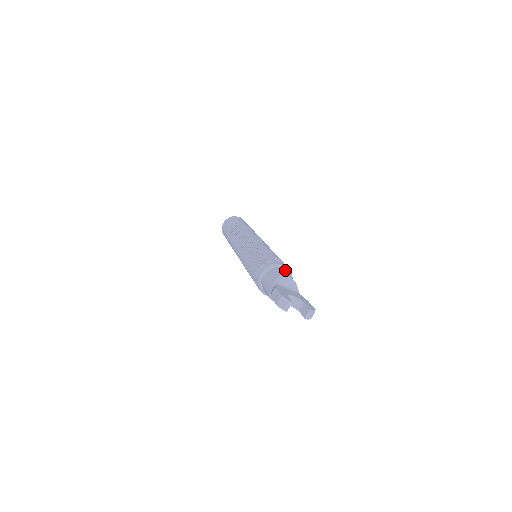
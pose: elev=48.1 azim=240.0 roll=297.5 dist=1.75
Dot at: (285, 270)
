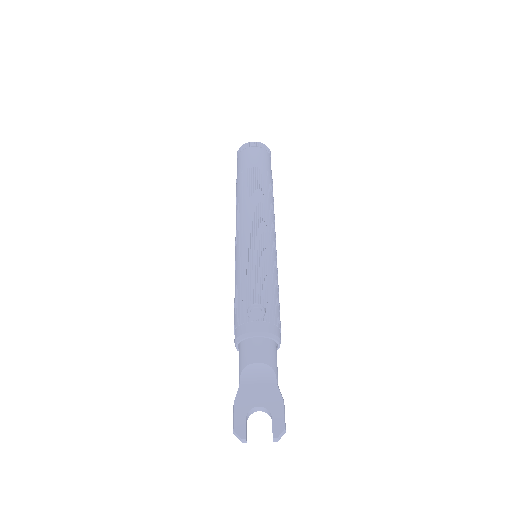
Dot at: (263, 331)
